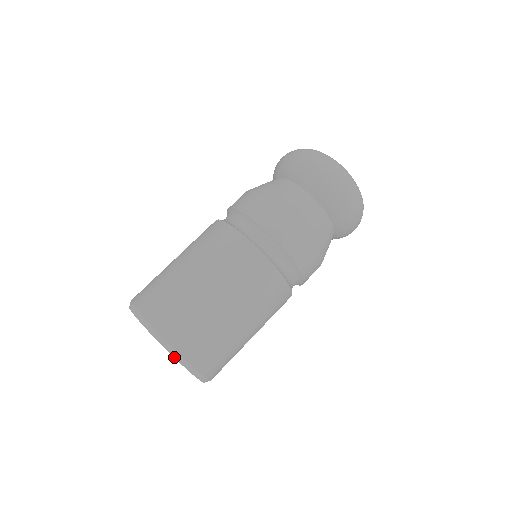
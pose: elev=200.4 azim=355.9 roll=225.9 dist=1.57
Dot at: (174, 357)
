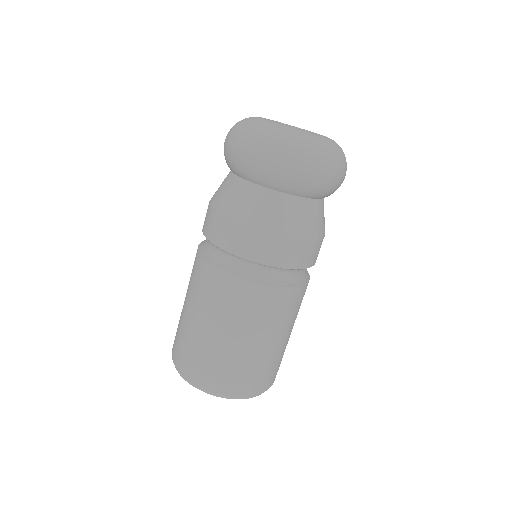
Dot at: occluded
